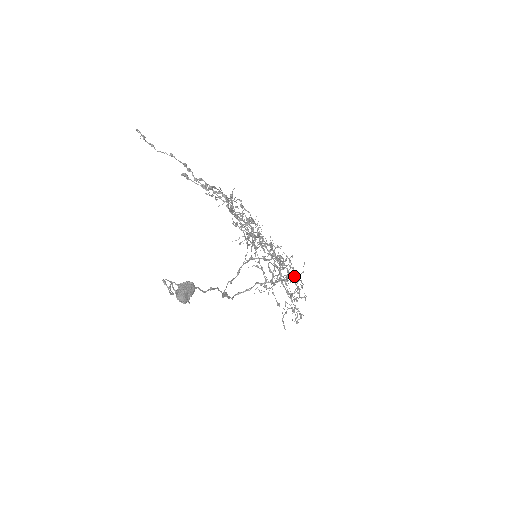
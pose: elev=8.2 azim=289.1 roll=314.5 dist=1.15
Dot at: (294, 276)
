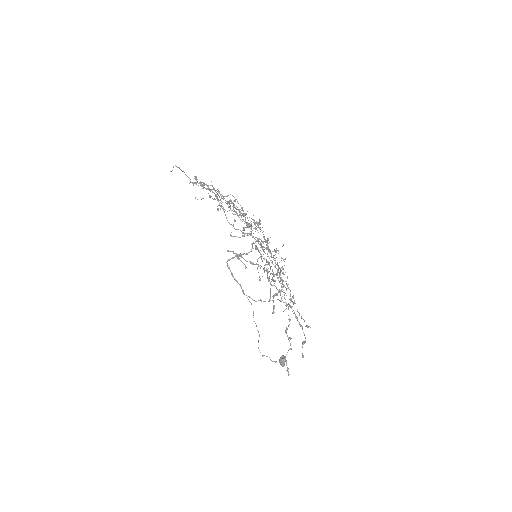
Dot at: (268, 240)
